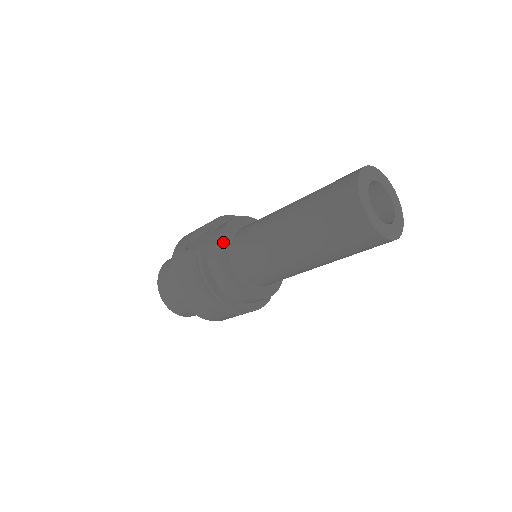
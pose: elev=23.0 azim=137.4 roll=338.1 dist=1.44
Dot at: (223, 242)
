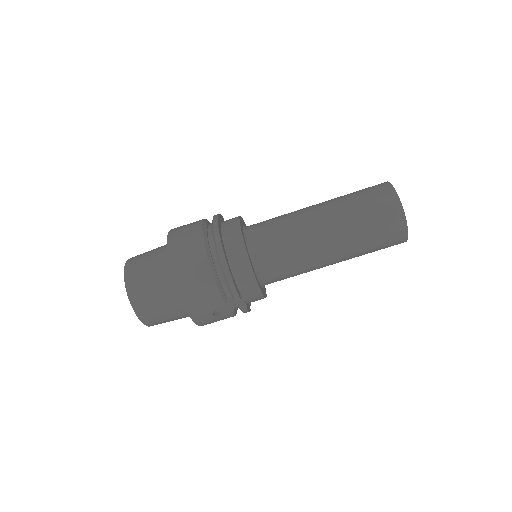
Dot at: (243, 222)
